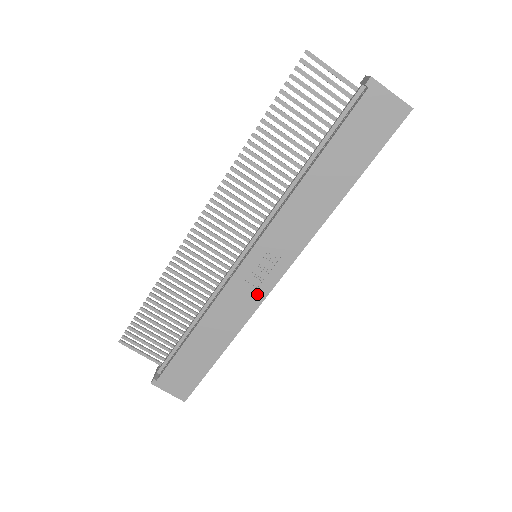
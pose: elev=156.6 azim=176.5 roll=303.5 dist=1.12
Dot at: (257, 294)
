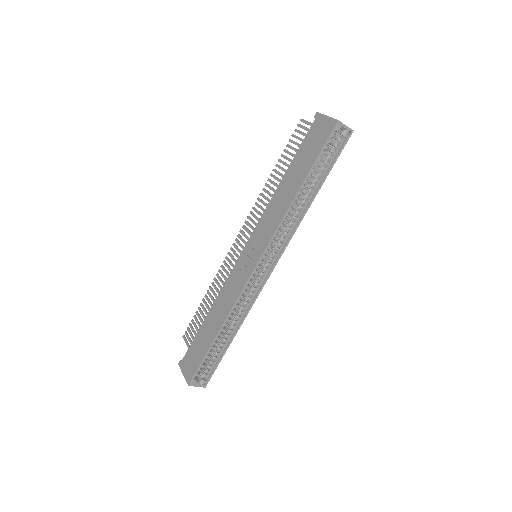
Dot at: (243, 279)
